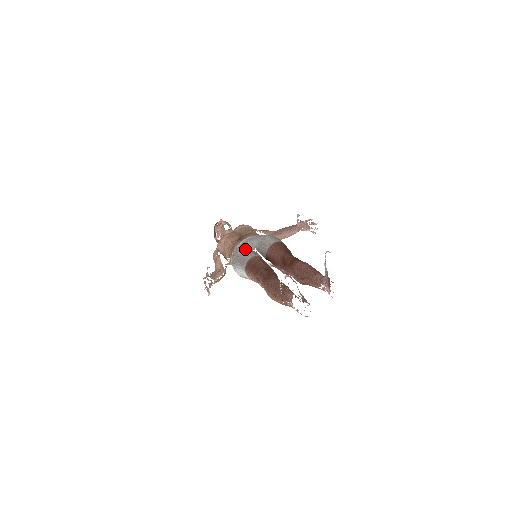
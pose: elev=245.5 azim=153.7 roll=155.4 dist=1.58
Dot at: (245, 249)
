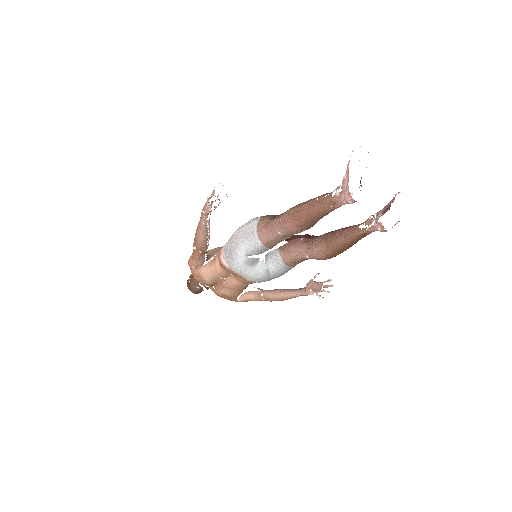
Dot at: occluded
